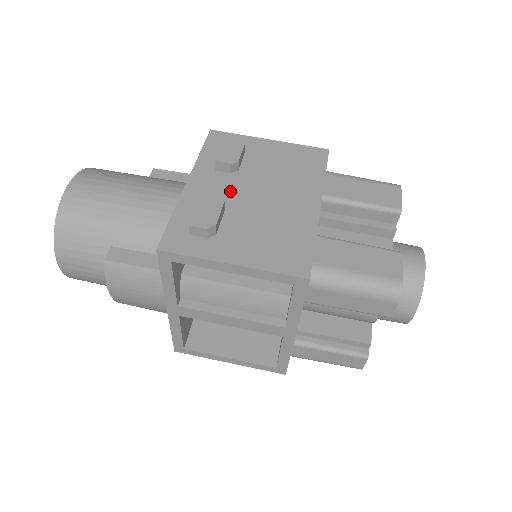
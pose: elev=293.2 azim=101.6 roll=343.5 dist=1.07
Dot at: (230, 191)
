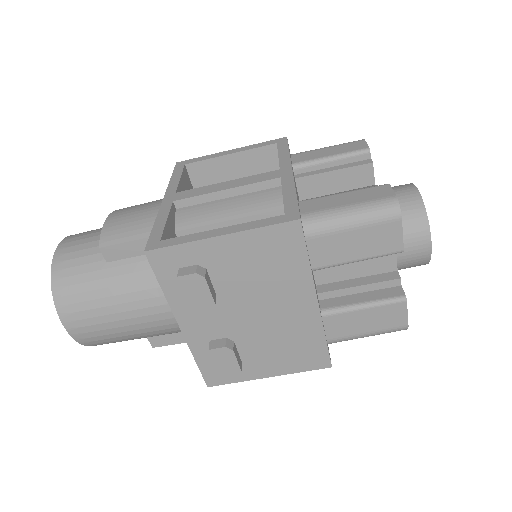
Dot at: (225, 321)
